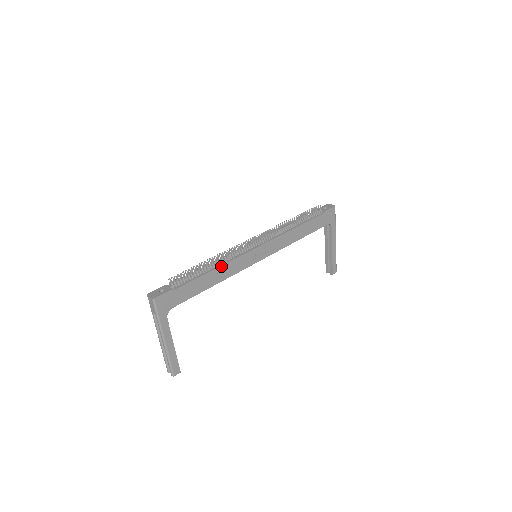
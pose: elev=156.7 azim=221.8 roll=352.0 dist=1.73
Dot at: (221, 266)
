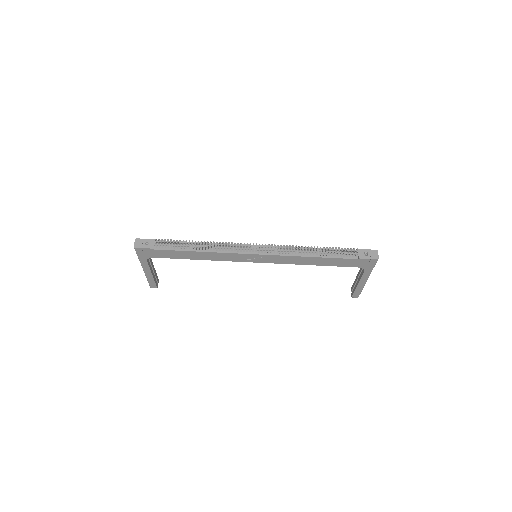
Dot at: (208, 252)
